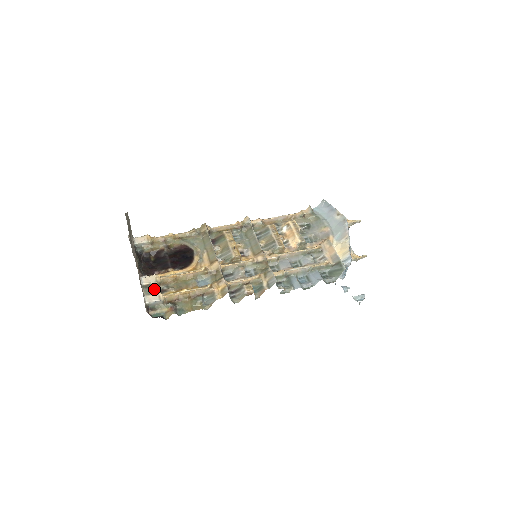
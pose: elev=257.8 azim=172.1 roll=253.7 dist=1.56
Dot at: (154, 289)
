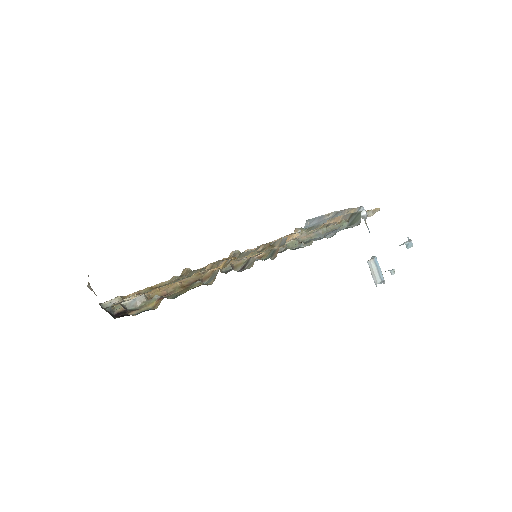
Dot at: occluded
